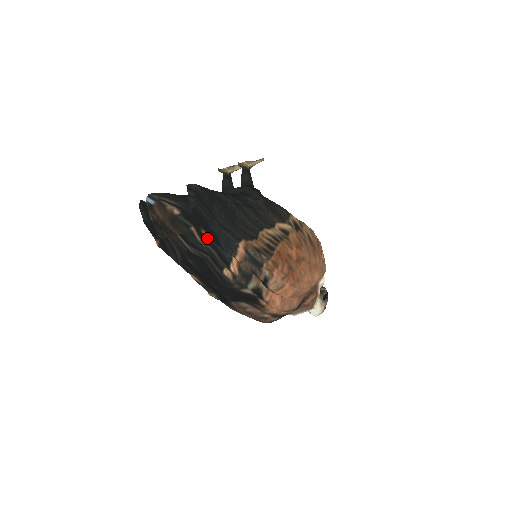
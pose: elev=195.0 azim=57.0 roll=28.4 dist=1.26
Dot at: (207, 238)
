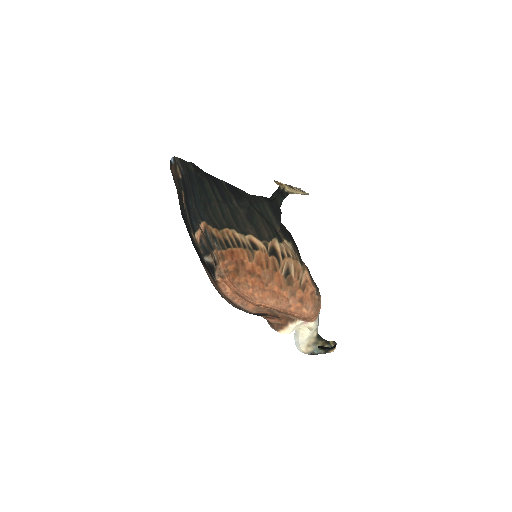
Dot at: occluded
